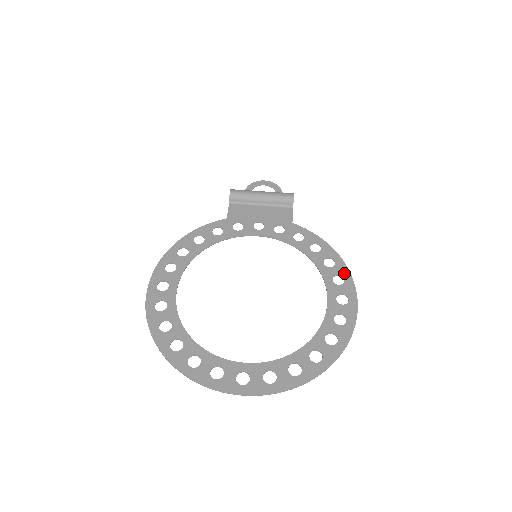
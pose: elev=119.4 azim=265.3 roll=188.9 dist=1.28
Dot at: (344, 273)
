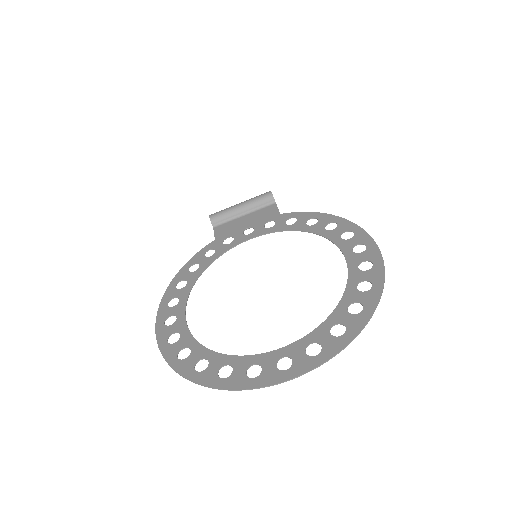
Dot at: (350, 227)
